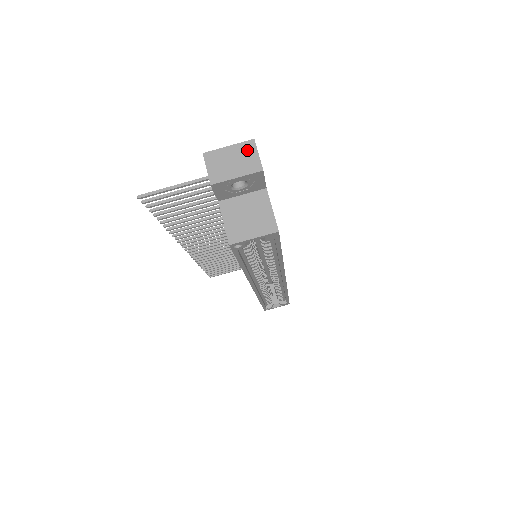
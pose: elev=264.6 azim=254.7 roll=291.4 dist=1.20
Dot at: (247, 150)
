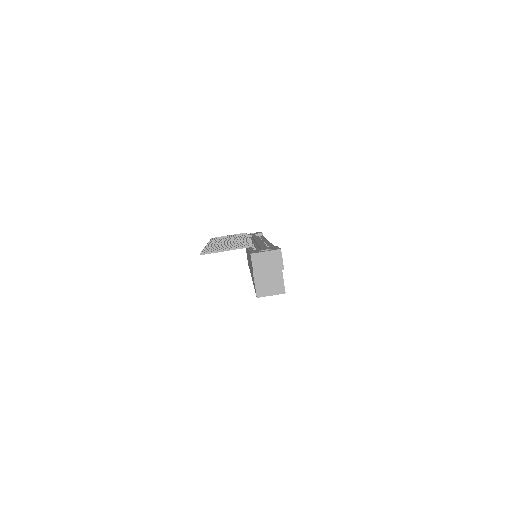
Dot at: (276, 256)
